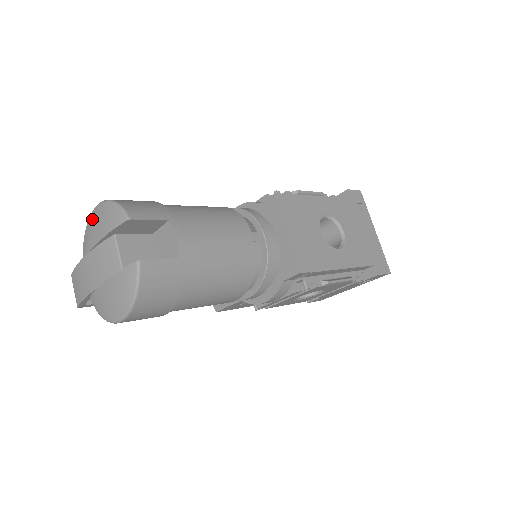
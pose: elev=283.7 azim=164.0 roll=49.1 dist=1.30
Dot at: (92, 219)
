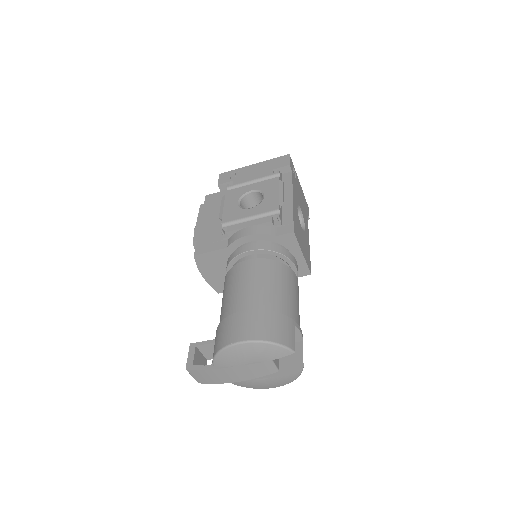
Dot at: (239, 351)
